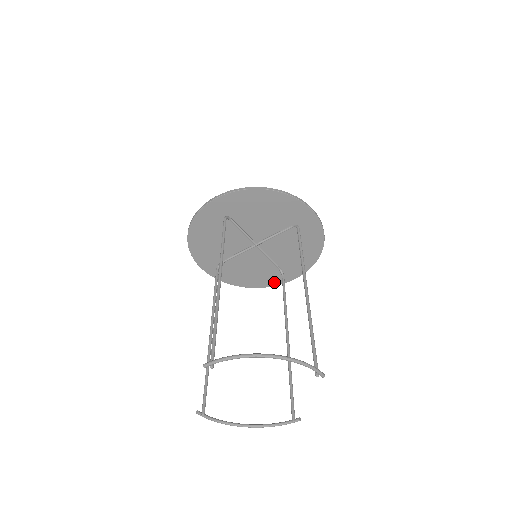
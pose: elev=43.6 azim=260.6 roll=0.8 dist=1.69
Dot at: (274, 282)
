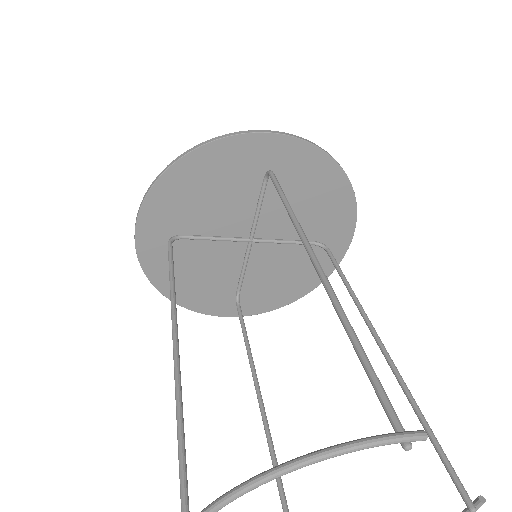
Dot at: (329, 264)
